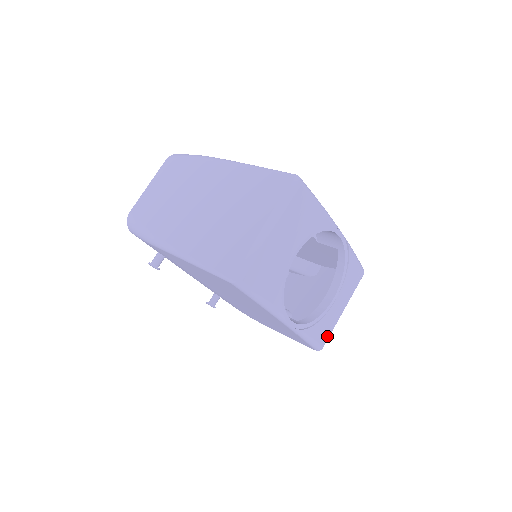
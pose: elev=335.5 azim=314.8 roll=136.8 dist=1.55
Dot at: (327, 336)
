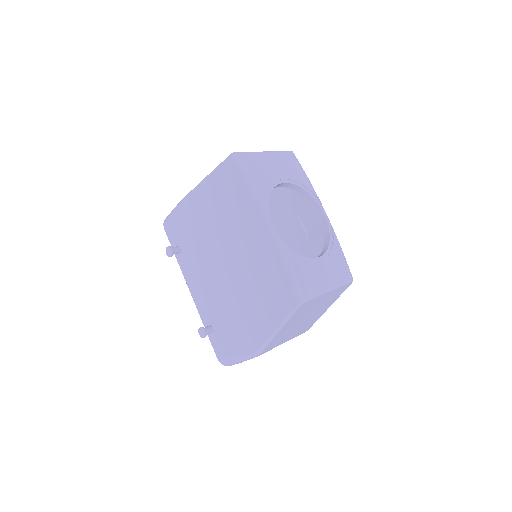
Dot at: (311, 292)
